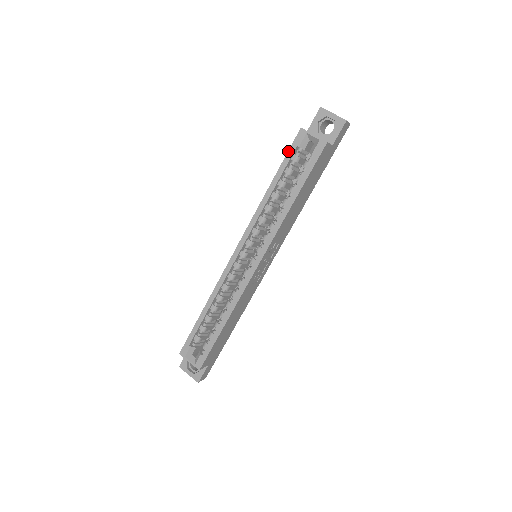
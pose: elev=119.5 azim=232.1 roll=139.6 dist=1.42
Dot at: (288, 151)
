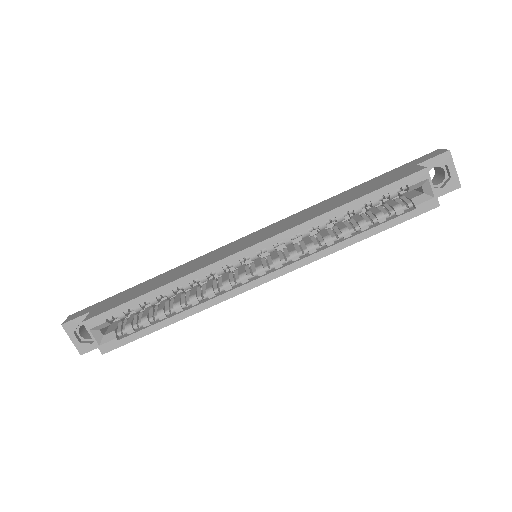
Dot at: (394, 182)
